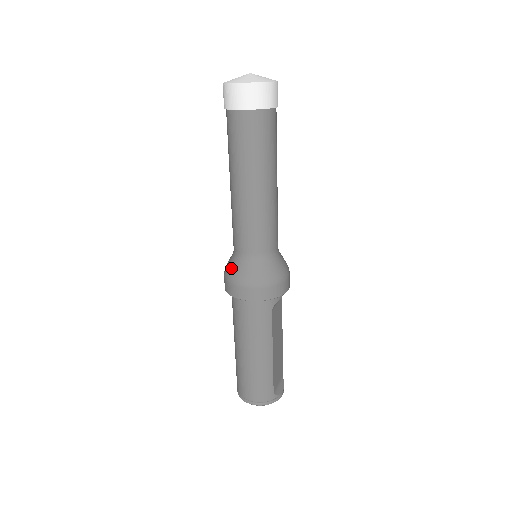
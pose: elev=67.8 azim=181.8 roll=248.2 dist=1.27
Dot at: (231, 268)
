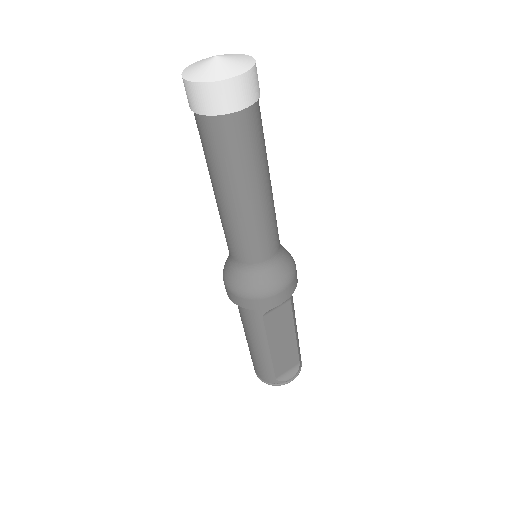
Dot at: (225, 263)
